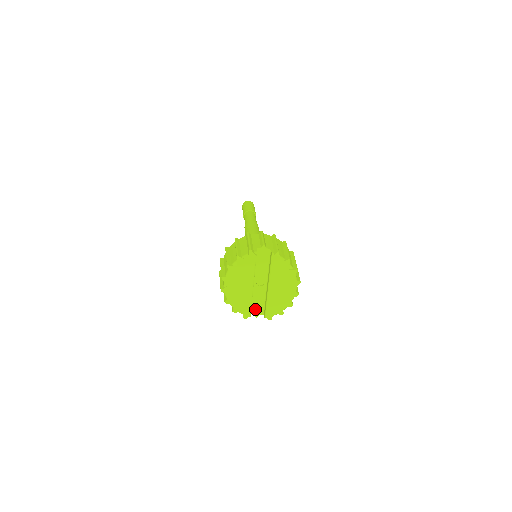
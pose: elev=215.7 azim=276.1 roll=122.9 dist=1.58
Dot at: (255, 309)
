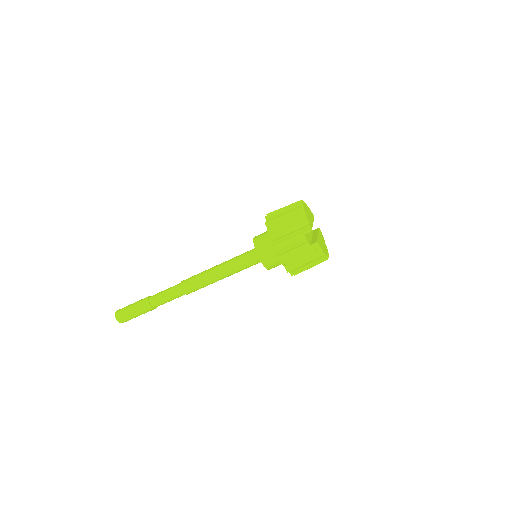
Dot at: (306, 237)
